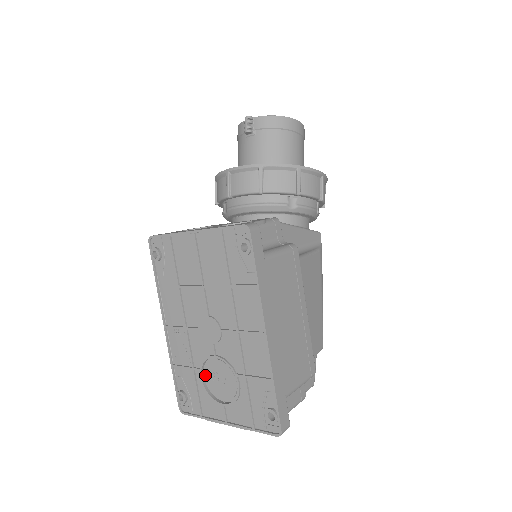
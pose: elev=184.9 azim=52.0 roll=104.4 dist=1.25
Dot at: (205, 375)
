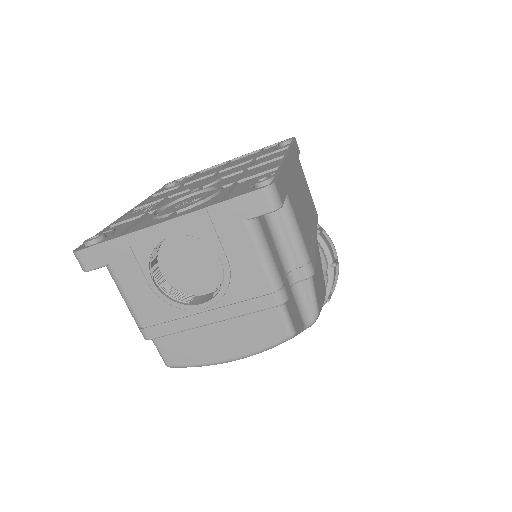
Dot at: (164, 210)
